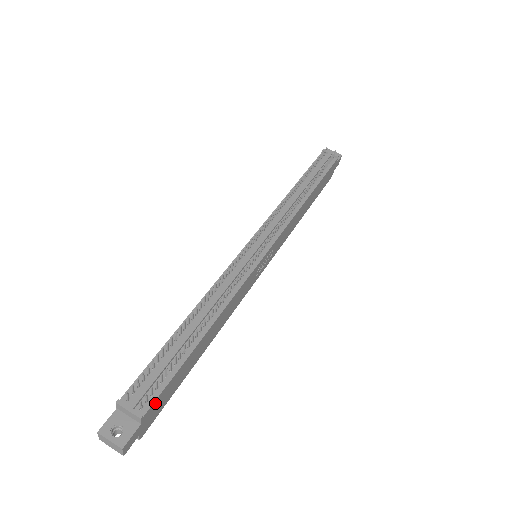
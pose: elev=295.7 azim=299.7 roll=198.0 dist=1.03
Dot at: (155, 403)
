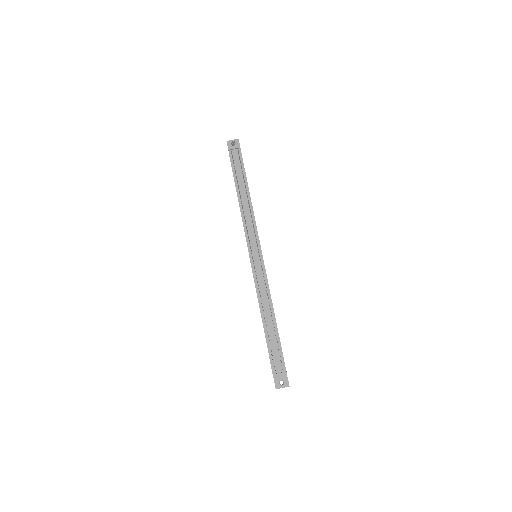
Dot at: (284, 363)
